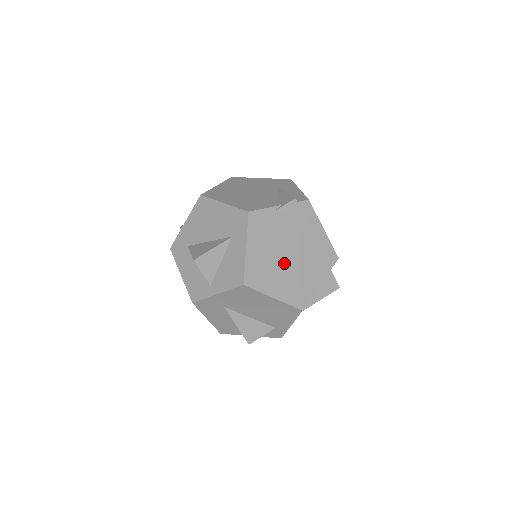
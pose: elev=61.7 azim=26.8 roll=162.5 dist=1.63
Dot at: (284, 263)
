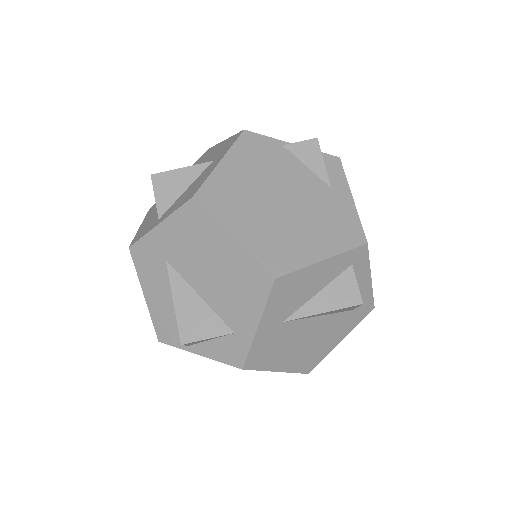
Dot at: (271, 204)
